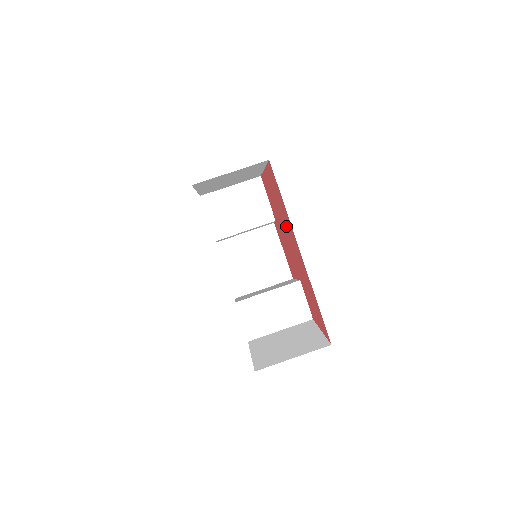
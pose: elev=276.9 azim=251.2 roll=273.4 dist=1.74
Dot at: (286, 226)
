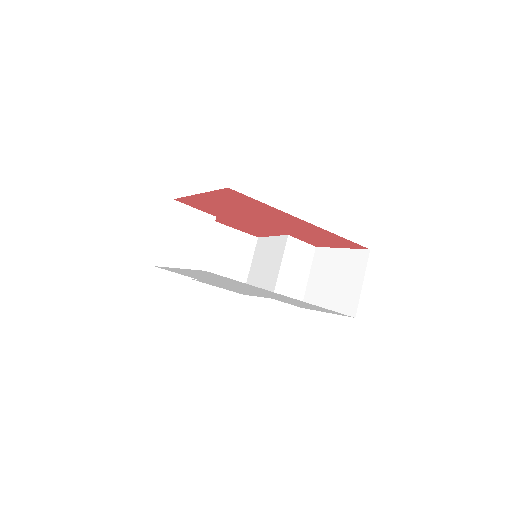
Dot at: (263, 215)
